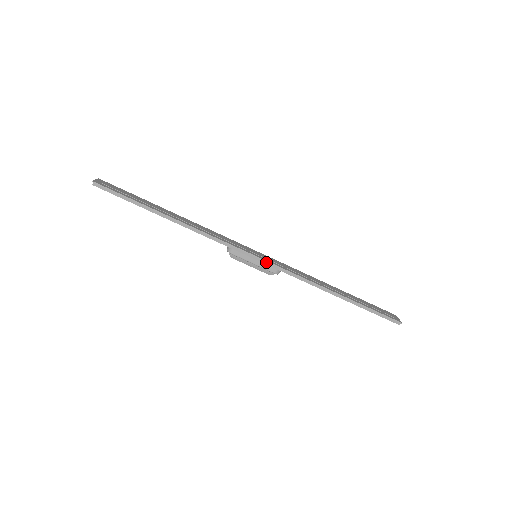
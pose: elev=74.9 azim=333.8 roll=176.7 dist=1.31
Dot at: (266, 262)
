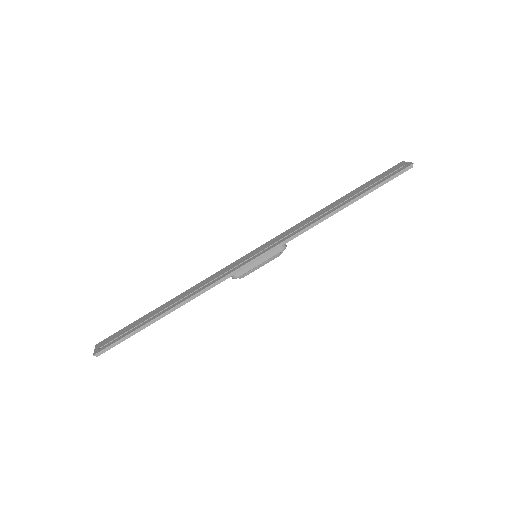
Dot at: (267, 252)
